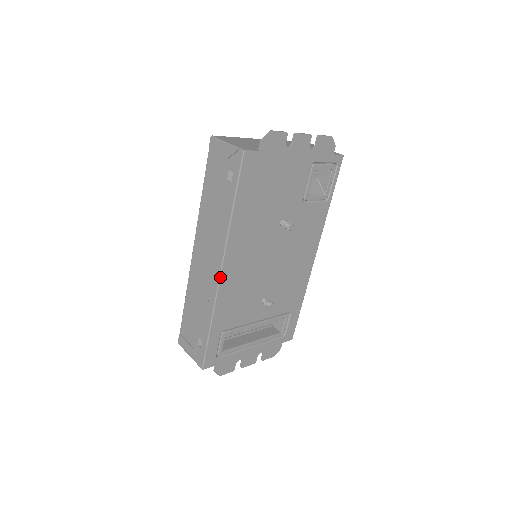
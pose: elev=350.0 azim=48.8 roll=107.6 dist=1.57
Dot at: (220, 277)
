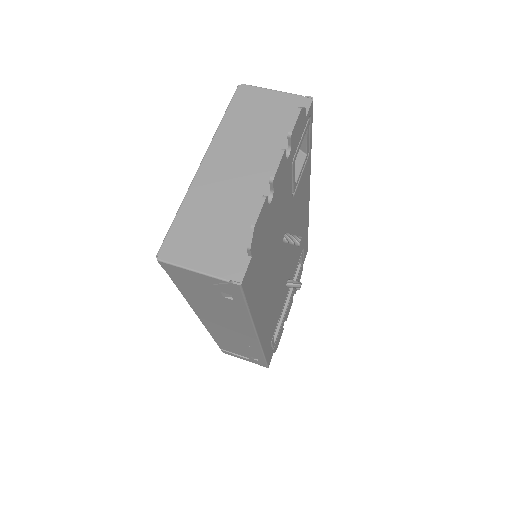
Dot at: (259, 341)
